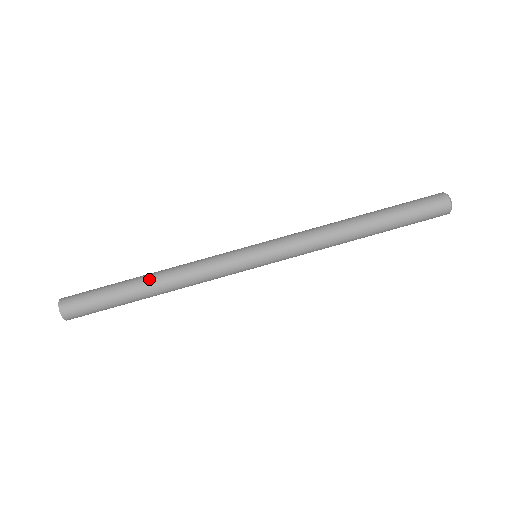
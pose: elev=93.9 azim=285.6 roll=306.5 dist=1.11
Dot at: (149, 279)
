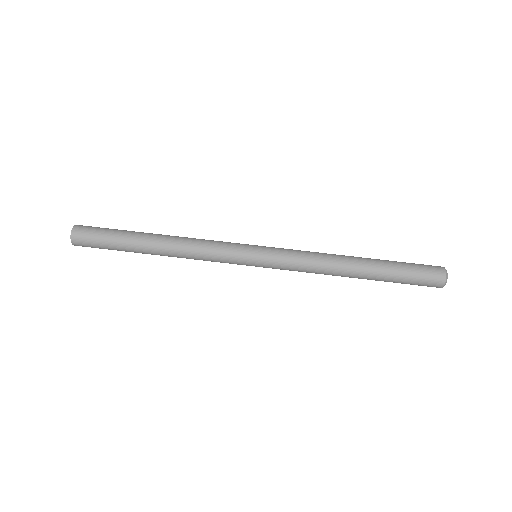
Dot at: (160, 234)
